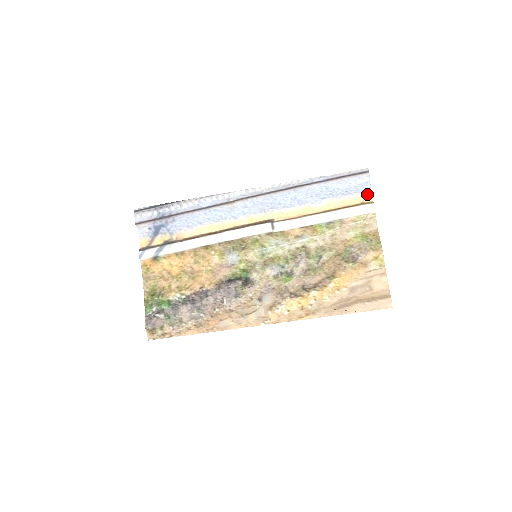
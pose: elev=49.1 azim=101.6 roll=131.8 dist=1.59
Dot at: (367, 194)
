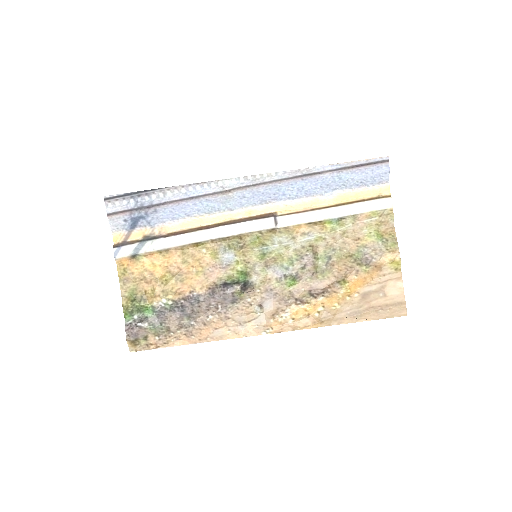
Dot at: (384, 186)
